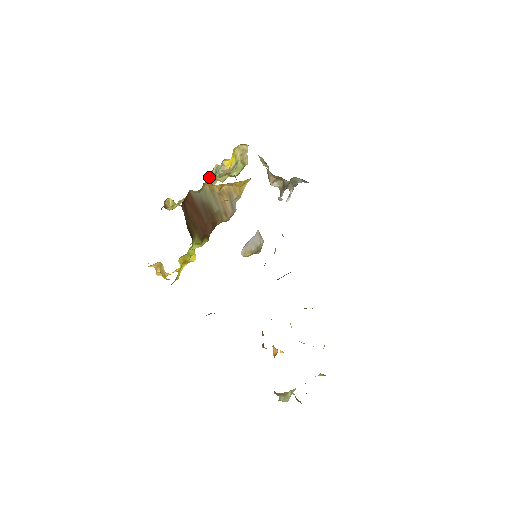
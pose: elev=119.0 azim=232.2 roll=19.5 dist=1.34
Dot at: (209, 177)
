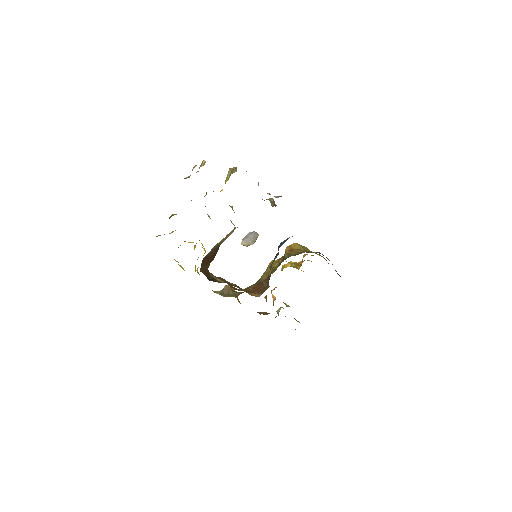
Dot at: occluded
